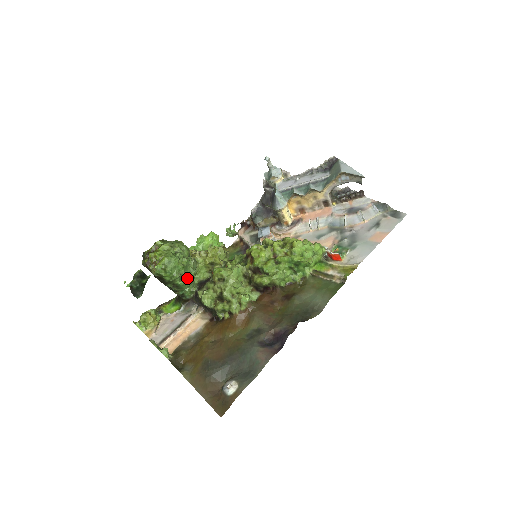
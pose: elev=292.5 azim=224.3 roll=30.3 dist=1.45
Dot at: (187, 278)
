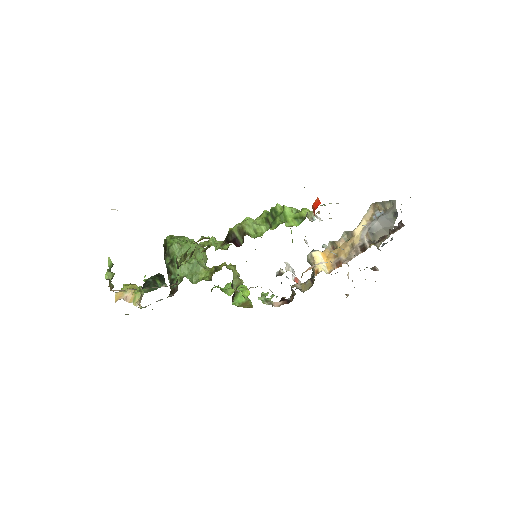
Dot at: occluded
